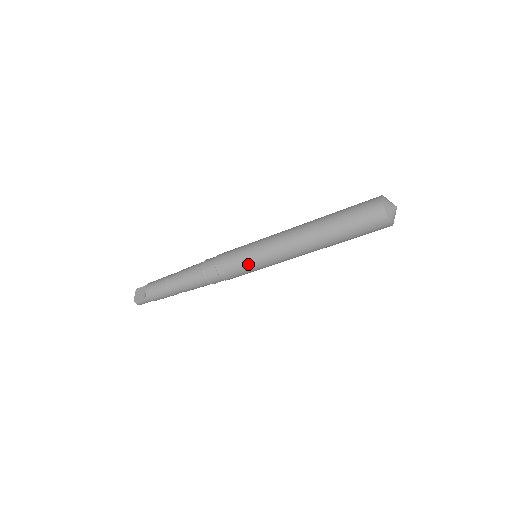
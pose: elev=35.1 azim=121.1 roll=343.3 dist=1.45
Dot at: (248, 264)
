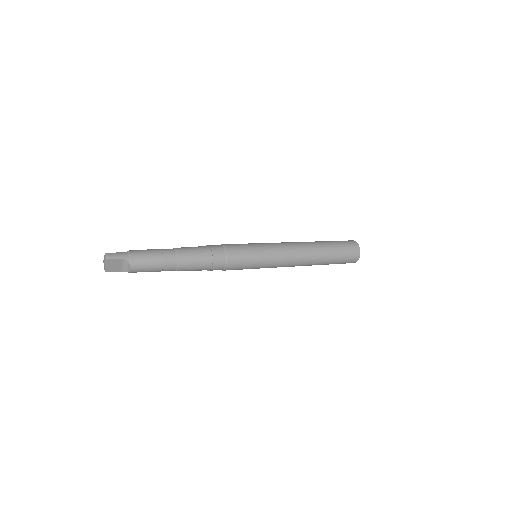
Dot at: occluded
